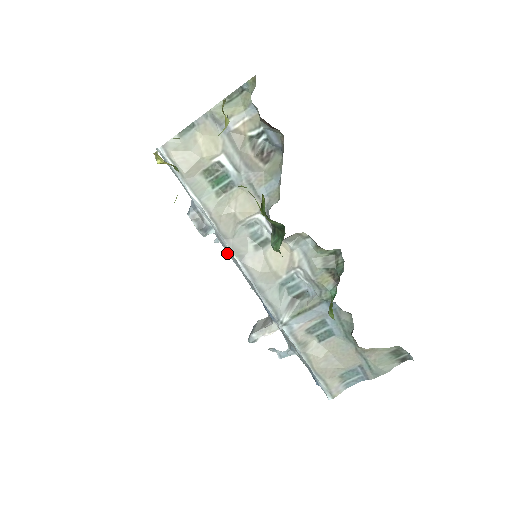
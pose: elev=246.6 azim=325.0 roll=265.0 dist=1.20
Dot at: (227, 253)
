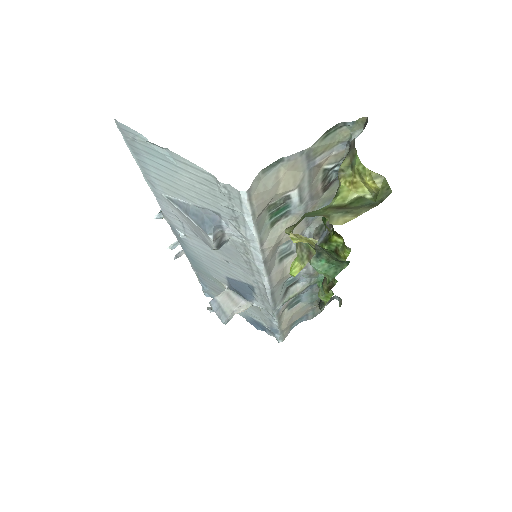
Dot at: (184, 236)
